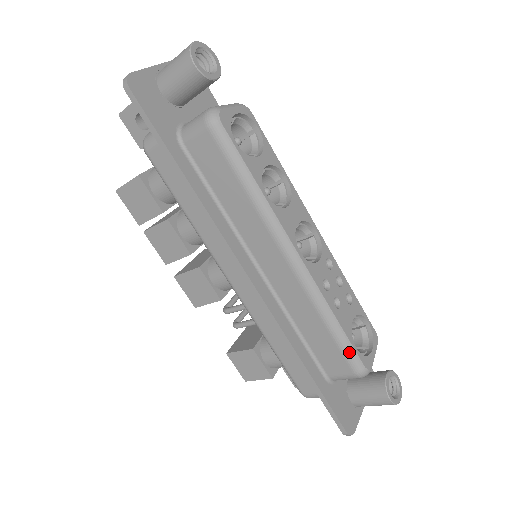
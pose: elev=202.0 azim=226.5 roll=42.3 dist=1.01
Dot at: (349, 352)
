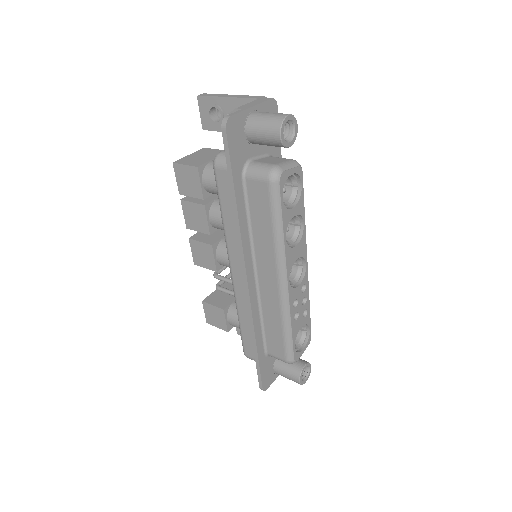
Dot at: (289, 348)
